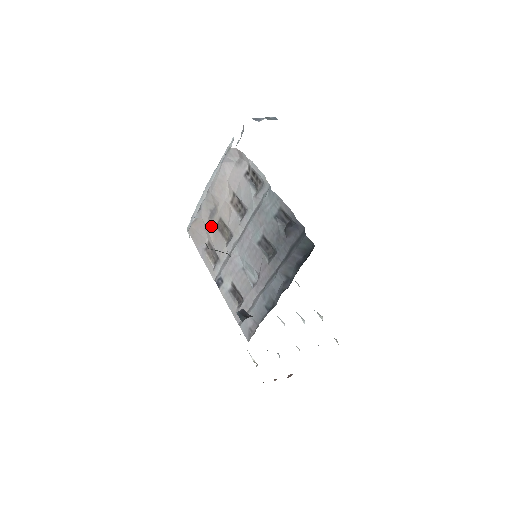
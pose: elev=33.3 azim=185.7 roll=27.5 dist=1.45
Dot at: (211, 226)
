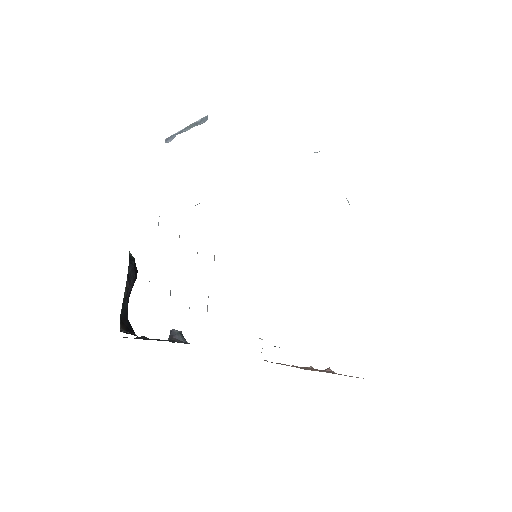
Dot at: occluded
